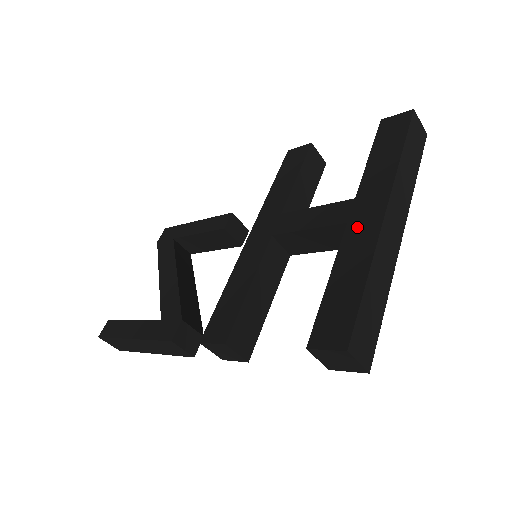
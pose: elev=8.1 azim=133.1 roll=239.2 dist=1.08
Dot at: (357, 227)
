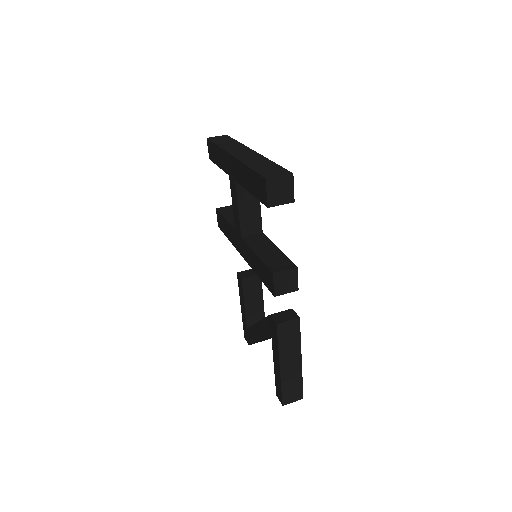
Dot at: (236, 174)
